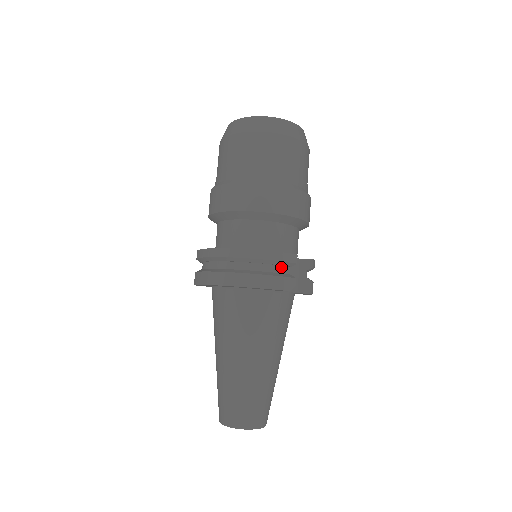
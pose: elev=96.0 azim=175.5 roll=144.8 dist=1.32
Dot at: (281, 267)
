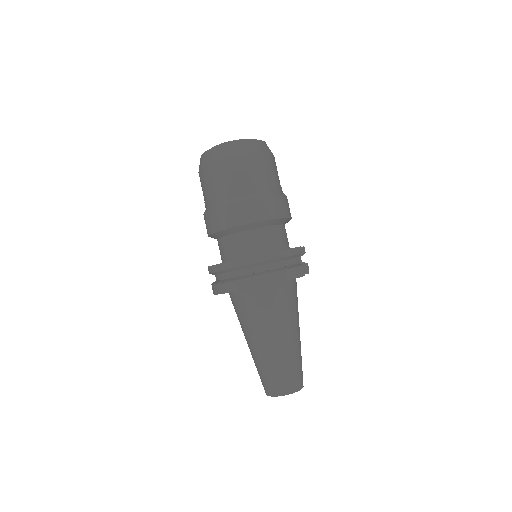
Dot at: (292, 260)
